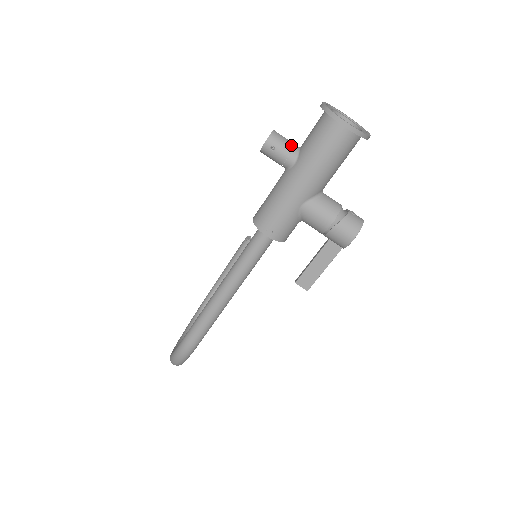
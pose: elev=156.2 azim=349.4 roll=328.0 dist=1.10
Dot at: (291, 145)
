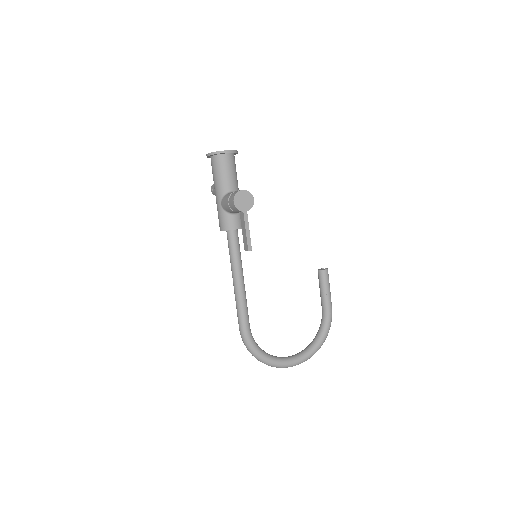
Dot at: occluded
